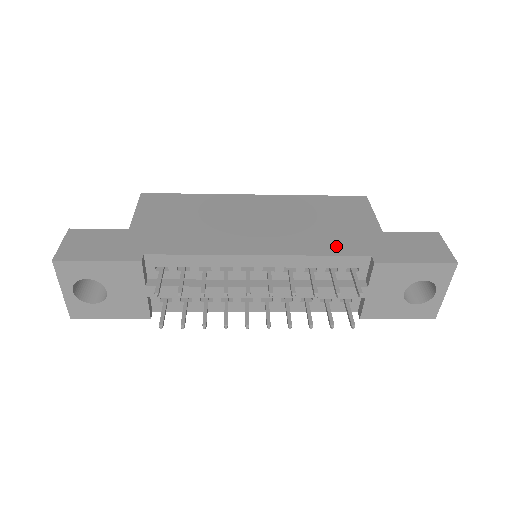
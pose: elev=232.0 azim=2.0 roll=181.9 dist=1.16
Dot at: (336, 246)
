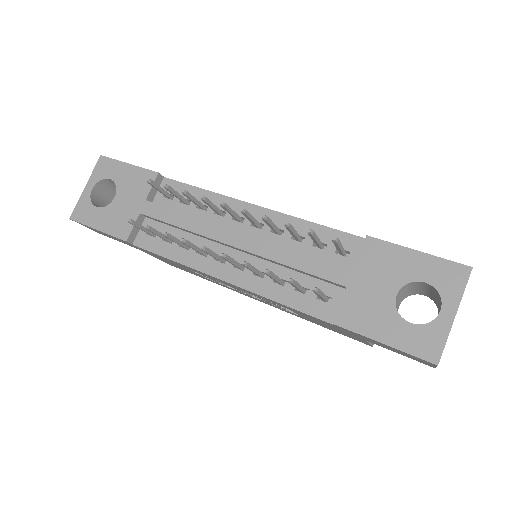
Dot at: occluded
